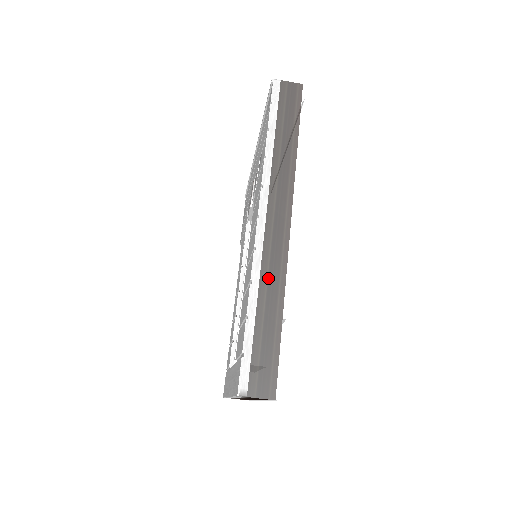
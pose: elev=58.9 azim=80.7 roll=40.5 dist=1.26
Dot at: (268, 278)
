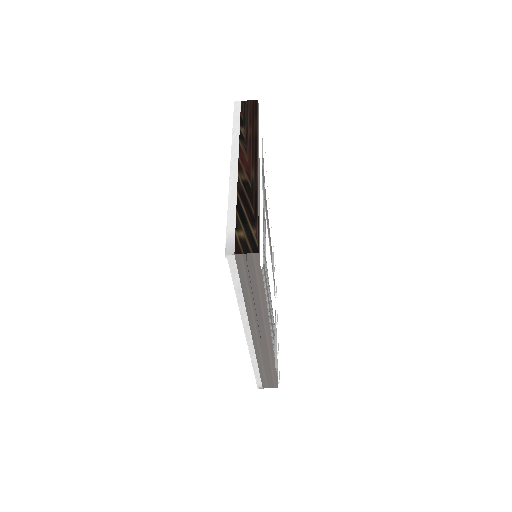
Dot at: (262, 357)
